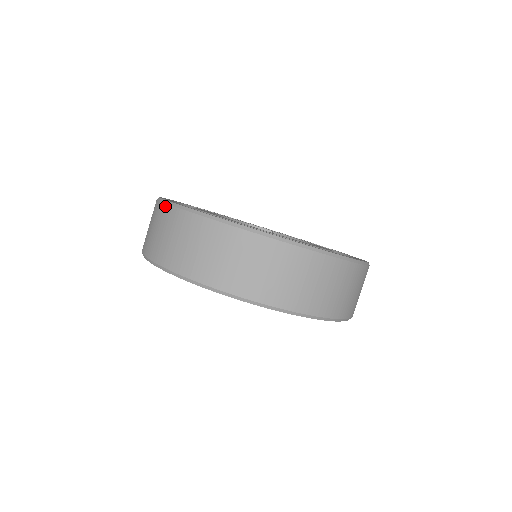
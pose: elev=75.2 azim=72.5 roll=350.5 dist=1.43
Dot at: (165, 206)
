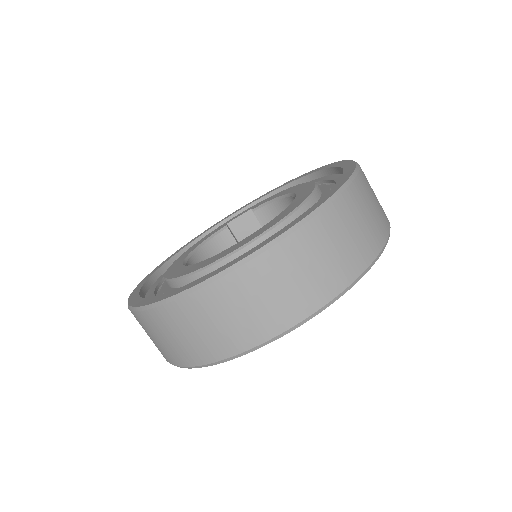
Dot at: (134, 314)
